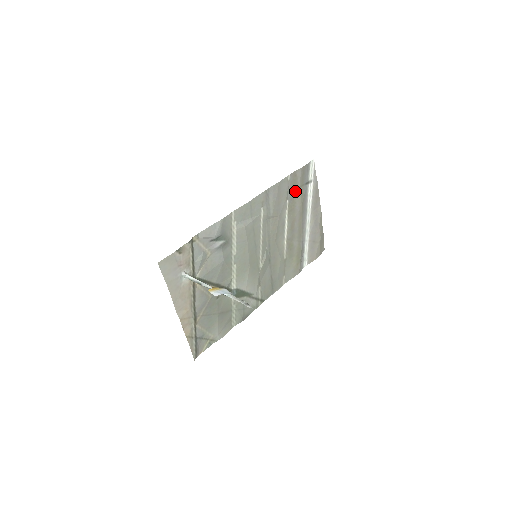
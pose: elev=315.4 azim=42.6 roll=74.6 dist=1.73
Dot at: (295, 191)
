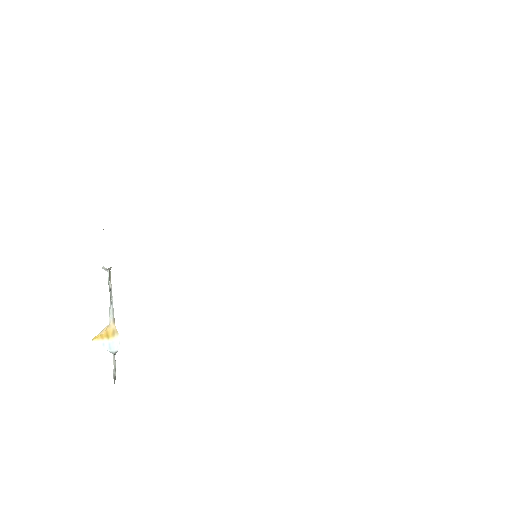
Dot at: occluded
